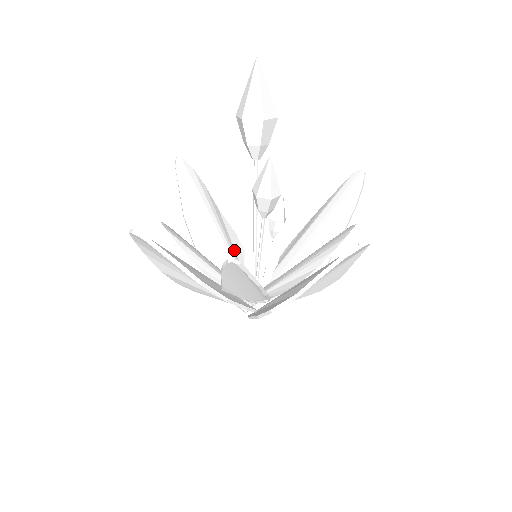
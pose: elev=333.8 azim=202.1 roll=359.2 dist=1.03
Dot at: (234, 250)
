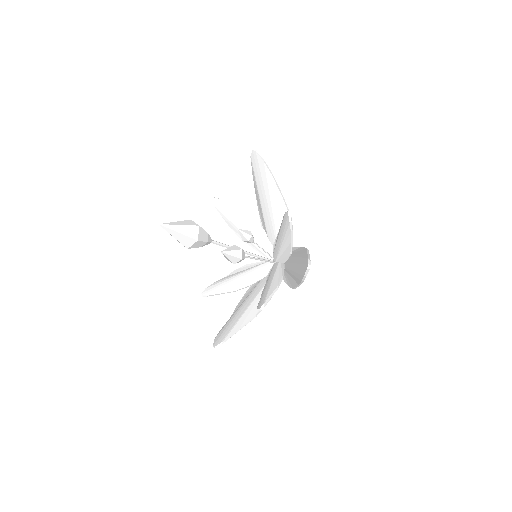
Dot at: (237, 243)
